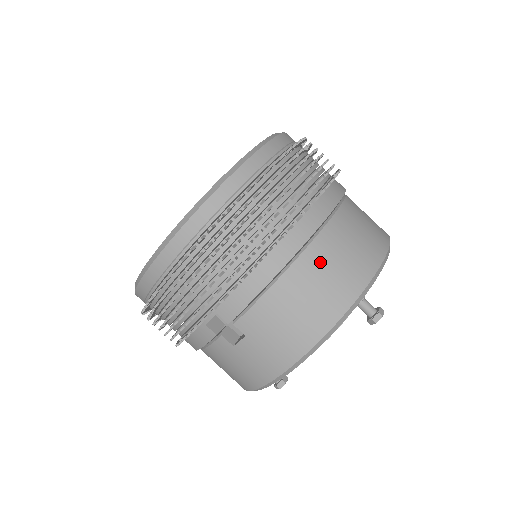
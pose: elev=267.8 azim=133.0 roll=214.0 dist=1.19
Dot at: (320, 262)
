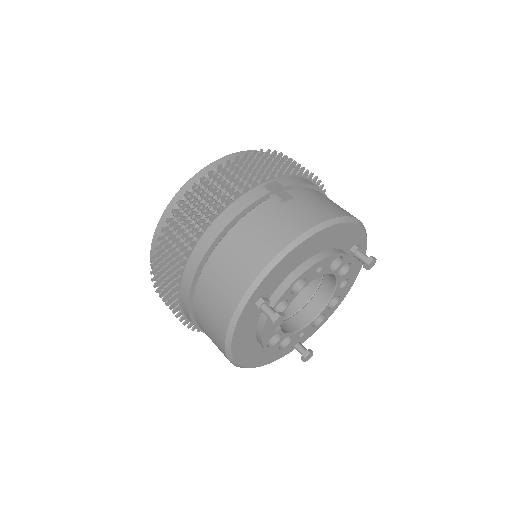
Dot at: occluded
